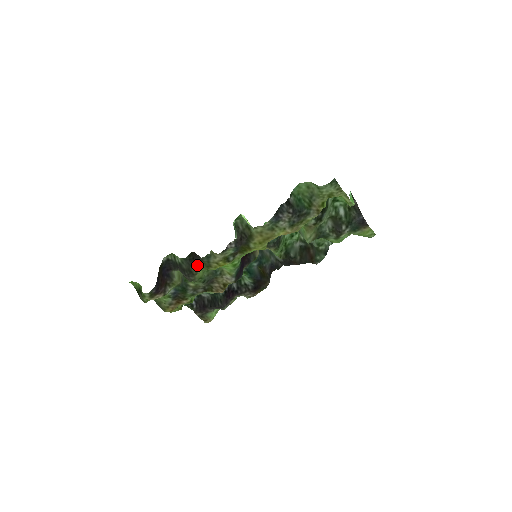
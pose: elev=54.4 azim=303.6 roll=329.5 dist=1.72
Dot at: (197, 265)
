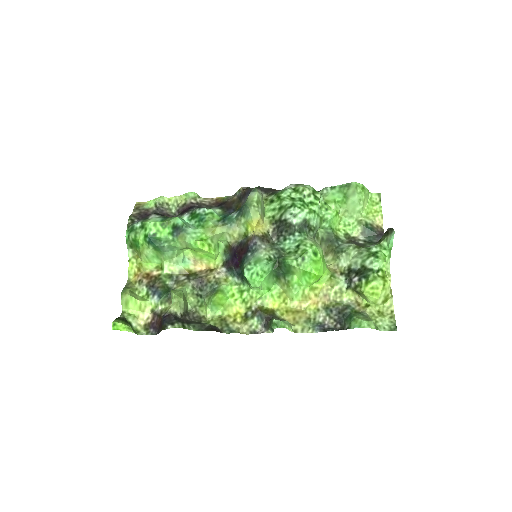
Dot at: (212, 326)
